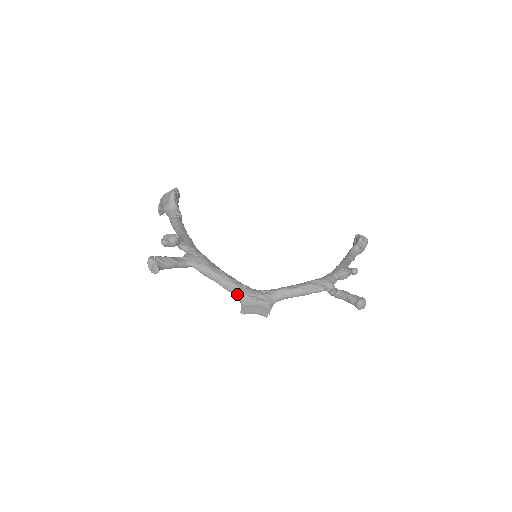
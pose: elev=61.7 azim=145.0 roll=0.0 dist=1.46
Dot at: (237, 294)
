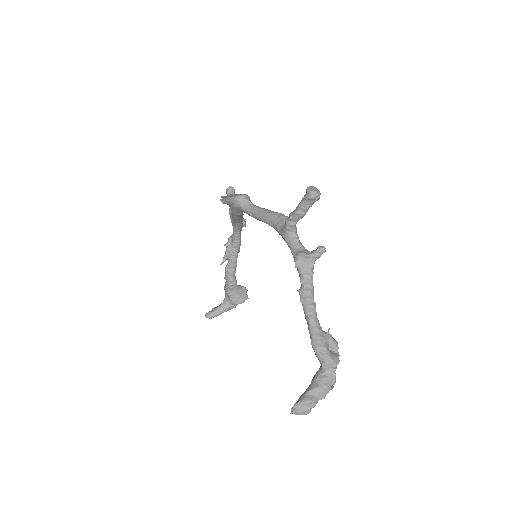
Dot at: occluded
